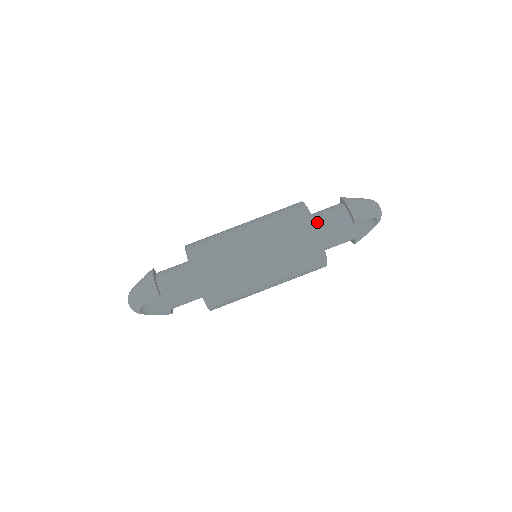
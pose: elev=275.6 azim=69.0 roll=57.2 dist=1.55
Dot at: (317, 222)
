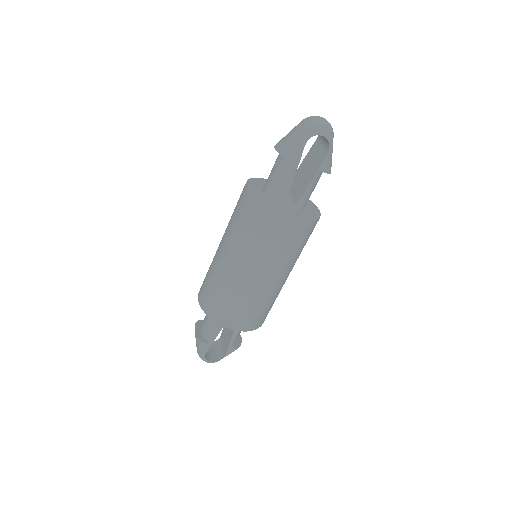
Dot at: (266, 188)
